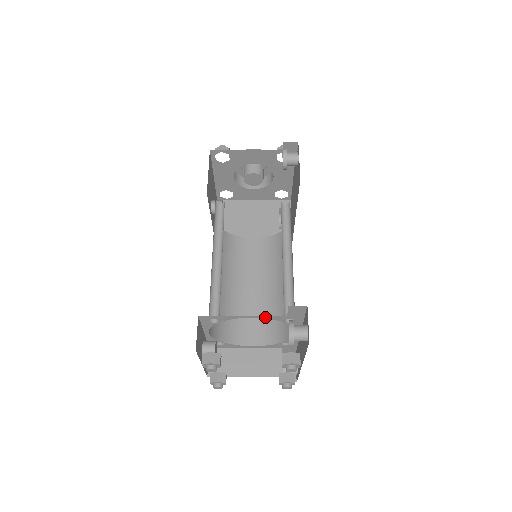
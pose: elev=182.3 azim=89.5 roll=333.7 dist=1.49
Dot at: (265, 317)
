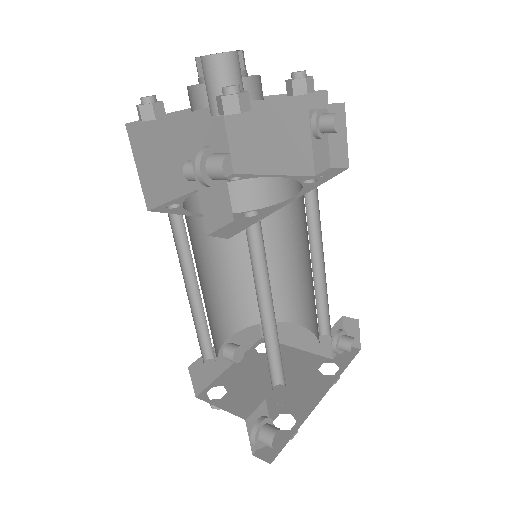
Dot at: occluded
